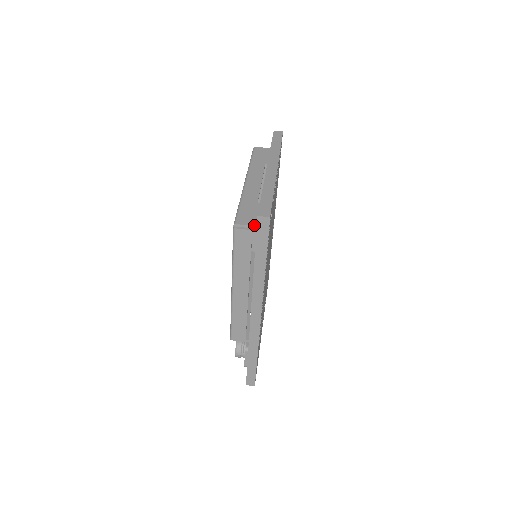
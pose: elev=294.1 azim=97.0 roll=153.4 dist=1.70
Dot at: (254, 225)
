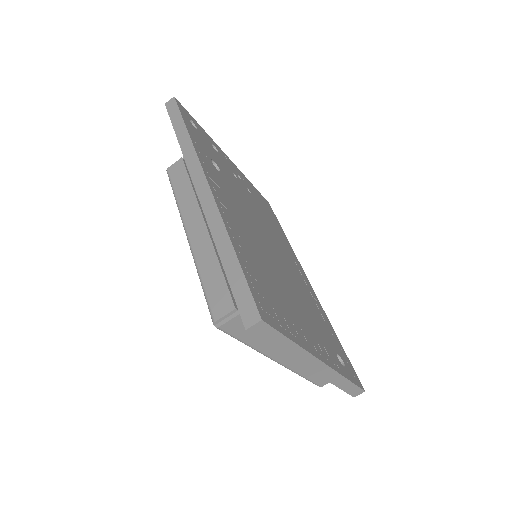
Dot at: occluded
